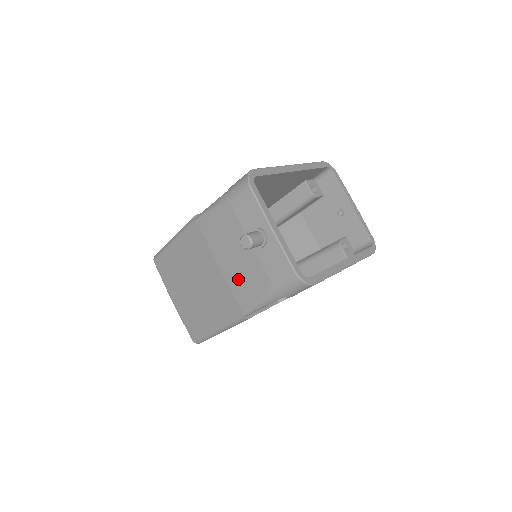
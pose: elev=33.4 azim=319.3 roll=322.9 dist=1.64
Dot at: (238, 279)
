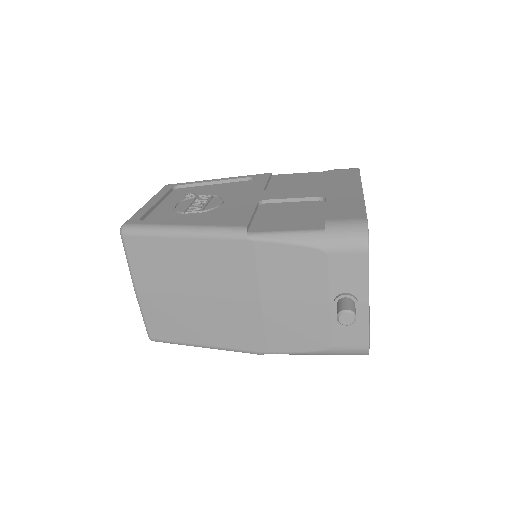
Dot at: (284, 324)
